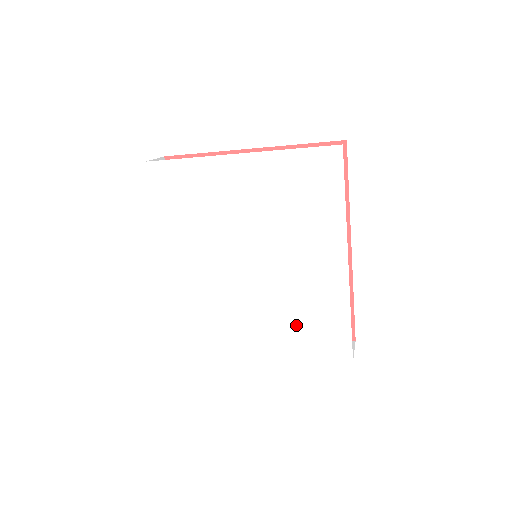
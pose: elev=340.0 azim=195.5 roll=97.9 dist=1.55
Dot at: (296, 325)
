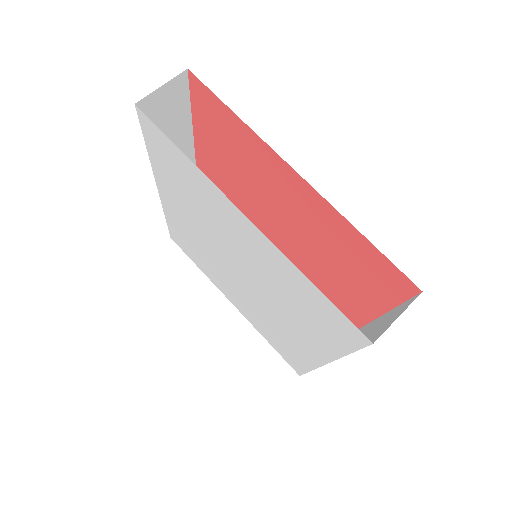
Dot at: (264, 327)
